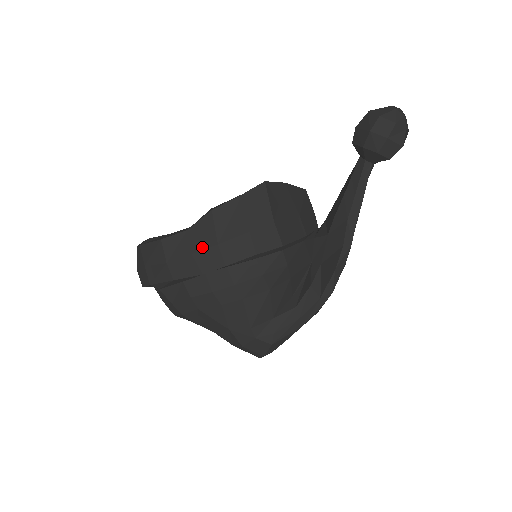
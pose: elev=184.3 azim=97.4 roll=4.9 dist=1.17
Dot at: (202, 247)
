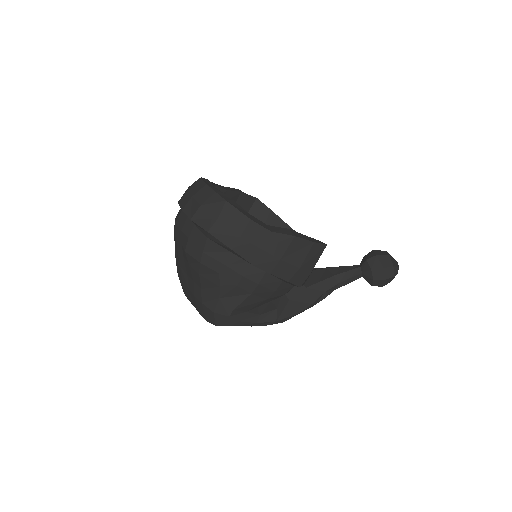
Dot at: (271, 251)
